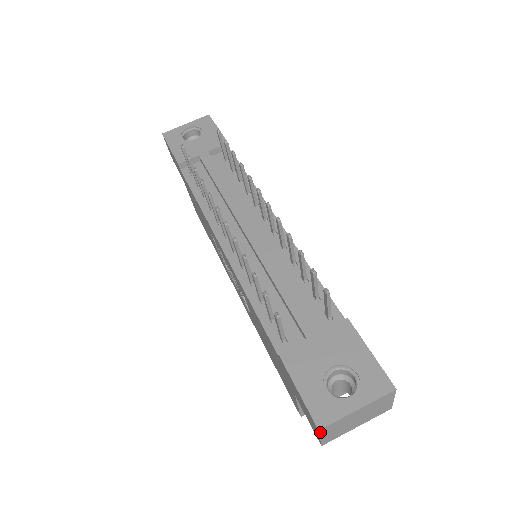
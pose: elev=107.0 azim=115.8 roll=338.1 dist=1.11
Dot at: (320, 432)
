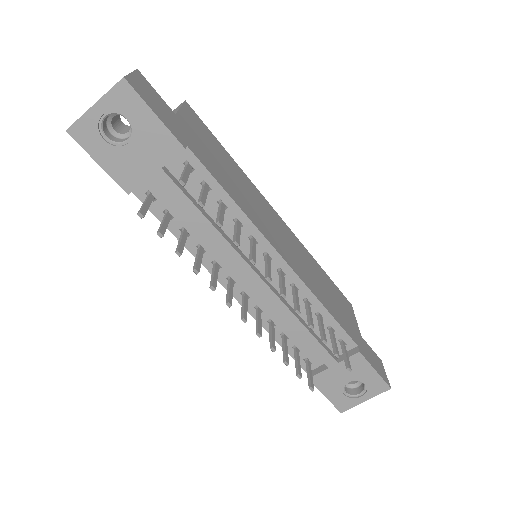
Dot at: occluded
